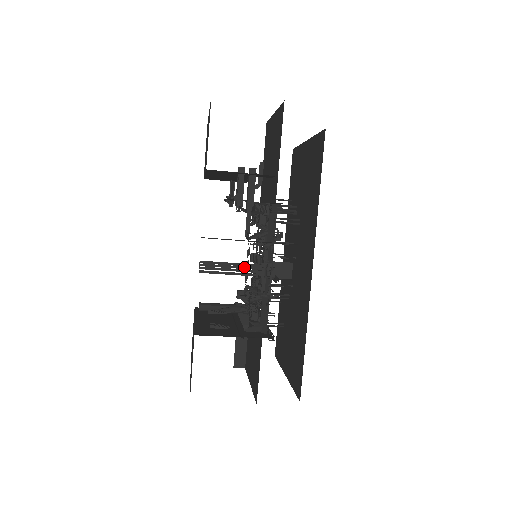
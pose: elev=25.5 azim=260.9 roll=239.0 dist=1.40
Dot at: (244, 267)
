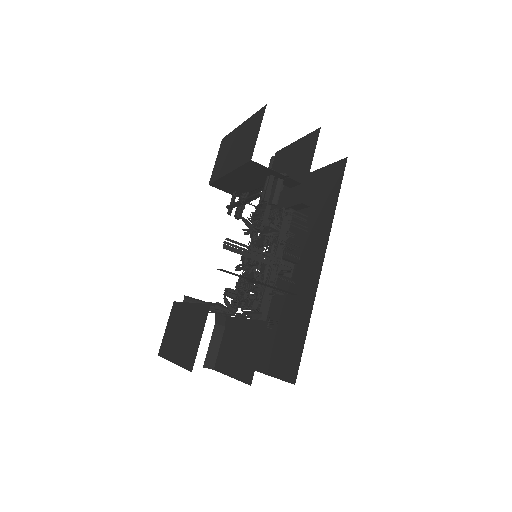
Dot at: (259, 255)
